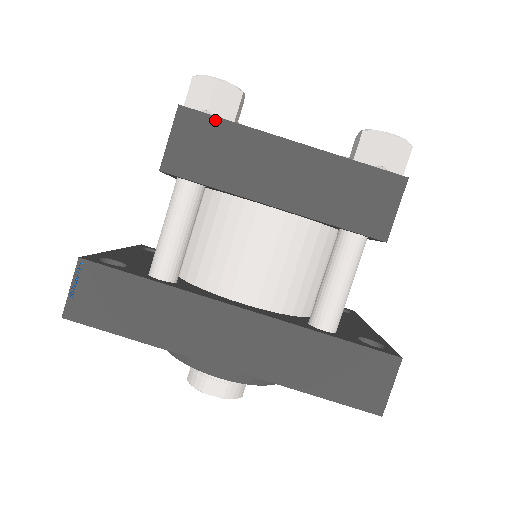
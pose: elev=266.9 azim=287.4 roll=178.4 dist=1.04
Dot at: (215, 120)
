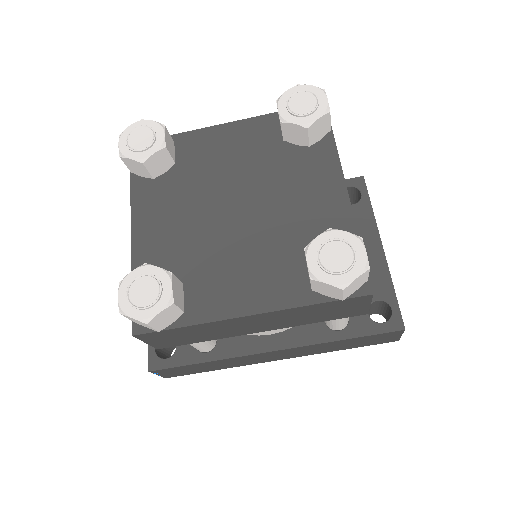
Dot at: (170, 330)
